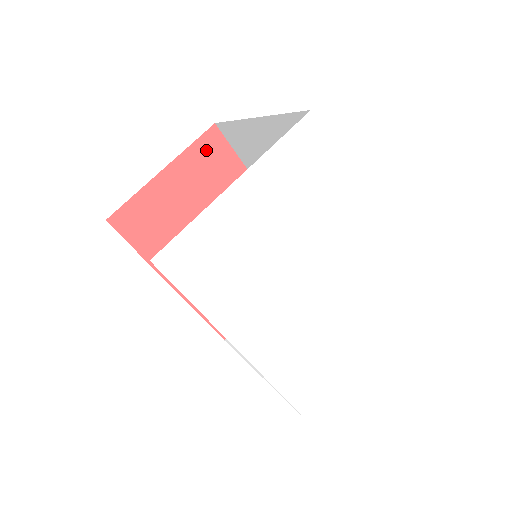
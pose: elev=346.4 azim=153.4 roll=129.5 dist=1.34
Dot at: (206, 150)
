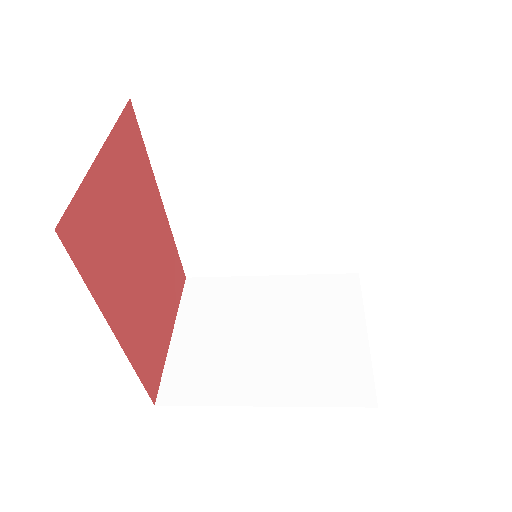
Dot at: (127, 133)
